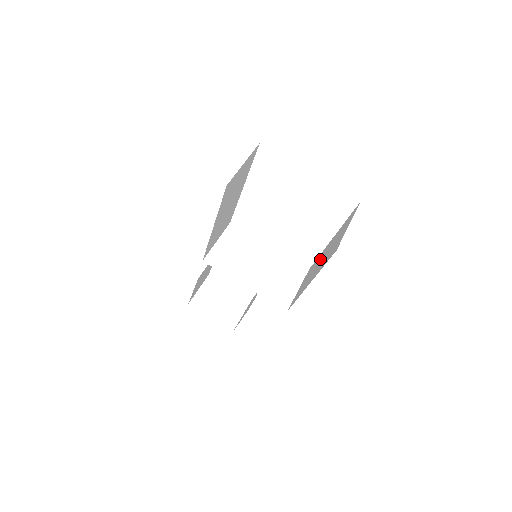
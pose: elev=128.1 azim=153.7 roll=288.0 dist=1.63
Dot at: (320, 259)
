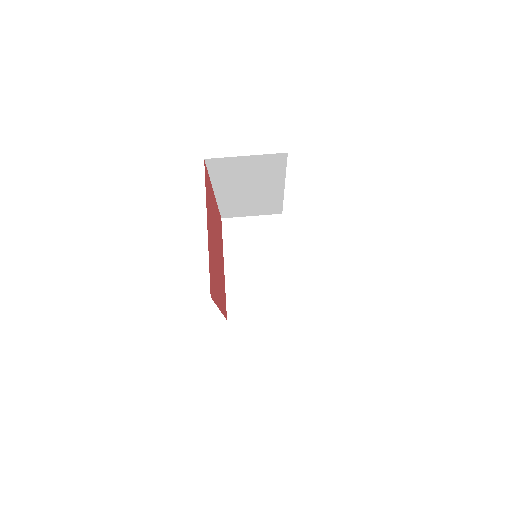
Dot at: occluded
